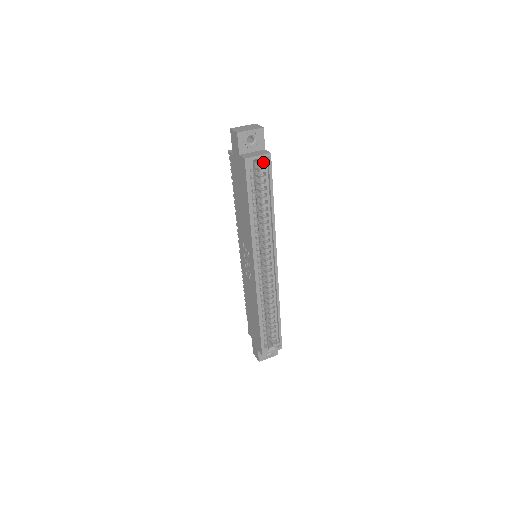
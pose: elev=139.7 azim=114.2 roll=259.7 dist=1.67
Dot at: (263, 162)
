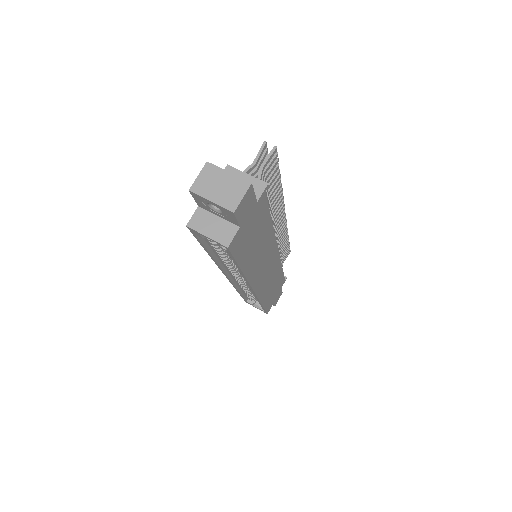
Dot at: (218, 244)
